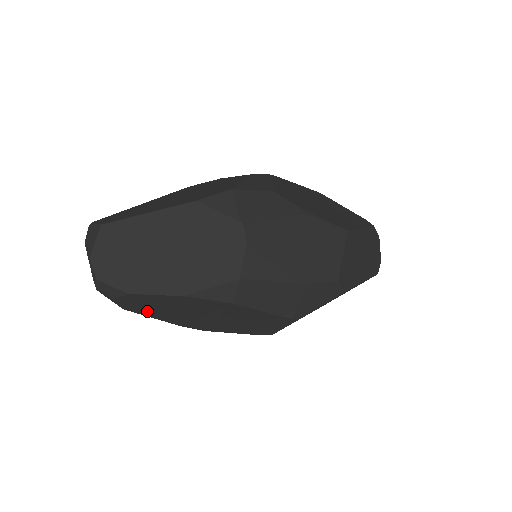
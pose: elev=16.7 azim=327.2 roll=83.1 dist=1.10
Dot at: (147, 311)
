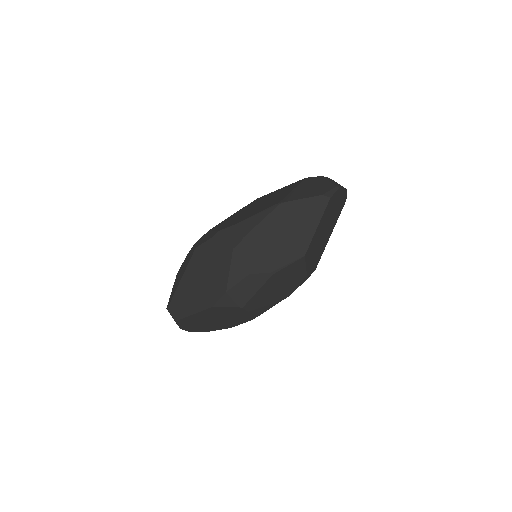
Dot at: occluded
